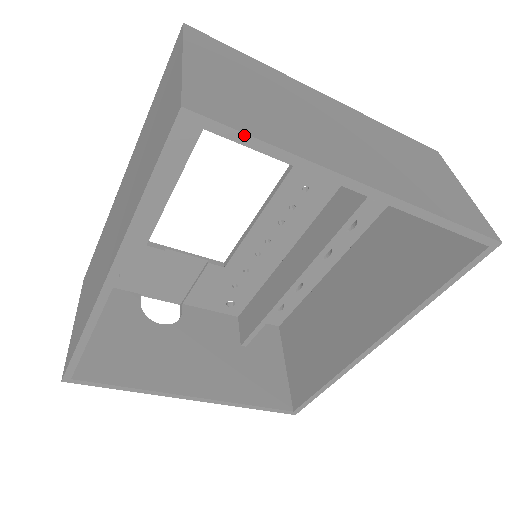
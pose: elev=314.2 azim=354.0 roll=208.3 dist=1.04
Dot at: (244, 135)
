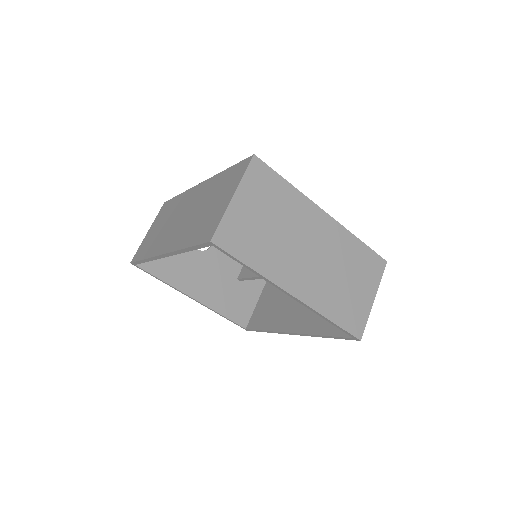
Dot at: (236, 259)
